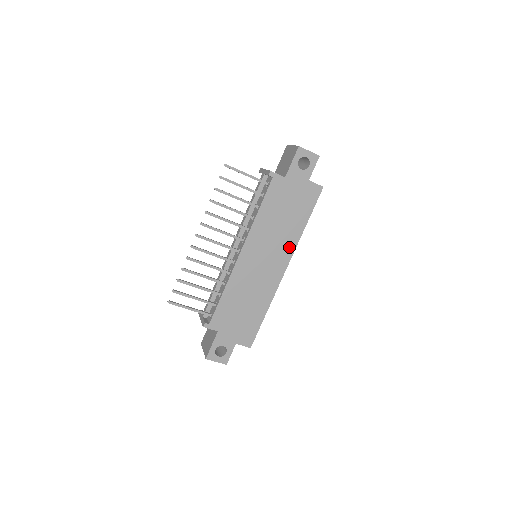
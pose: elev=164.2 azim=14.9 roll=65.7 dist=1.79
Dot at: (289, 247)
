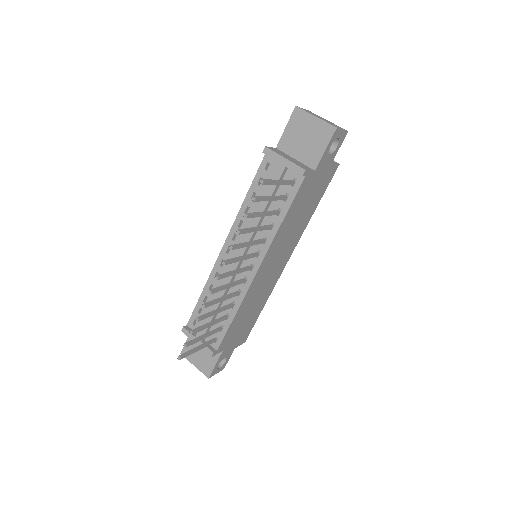
Dot at: (296, 239)
